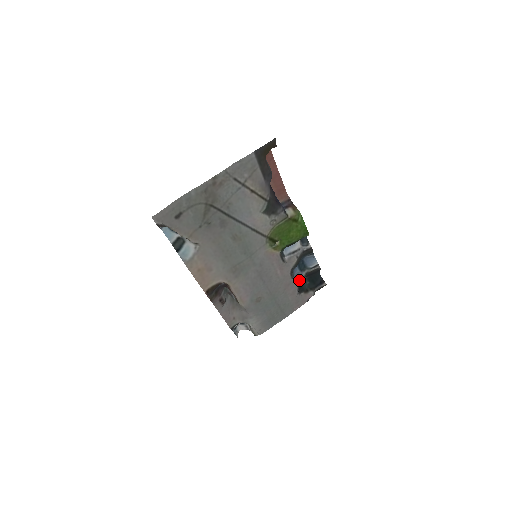
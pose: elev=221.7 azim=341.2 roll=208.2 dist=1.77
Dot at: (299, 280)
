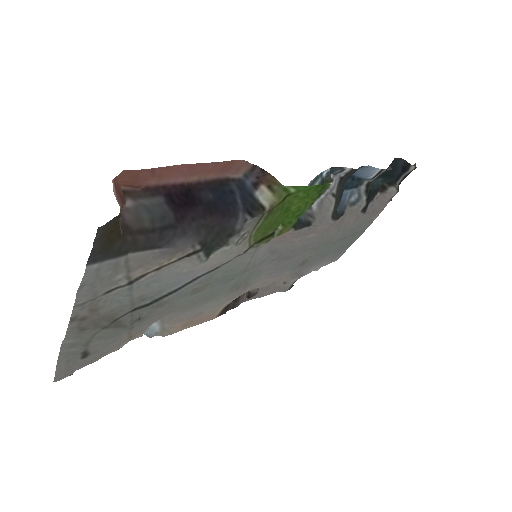
Dot at: (357, 204)
